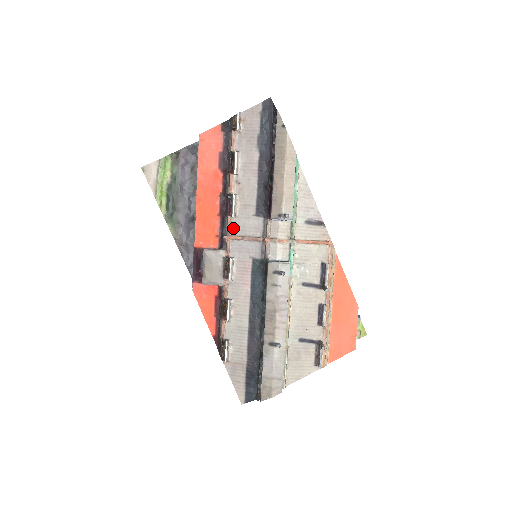
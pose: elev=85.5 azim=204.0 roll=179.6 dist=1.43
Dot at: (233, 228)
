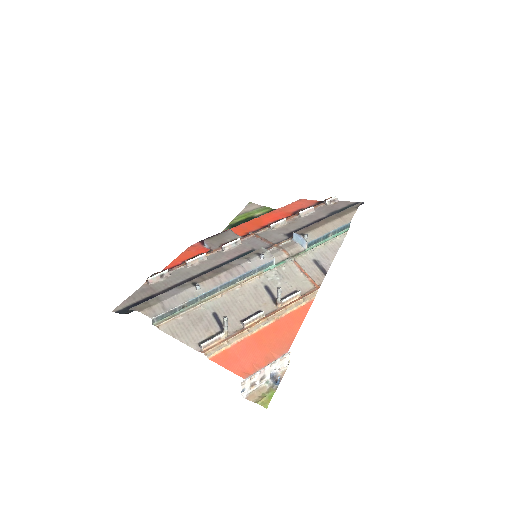
Dot at: (262, 233)
